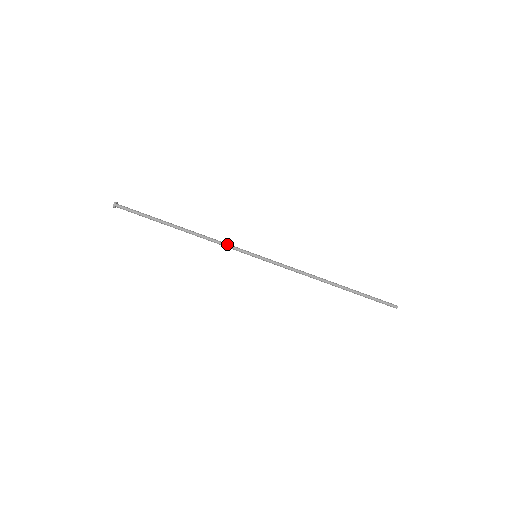
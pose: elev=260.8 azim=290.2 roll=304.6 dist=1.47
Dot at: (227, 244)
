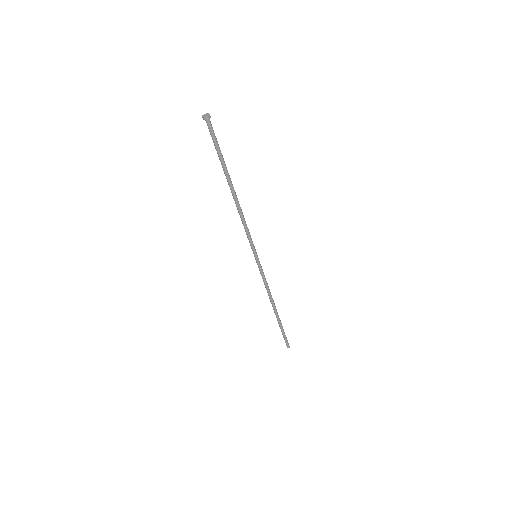
Dot at: (248, 233)
